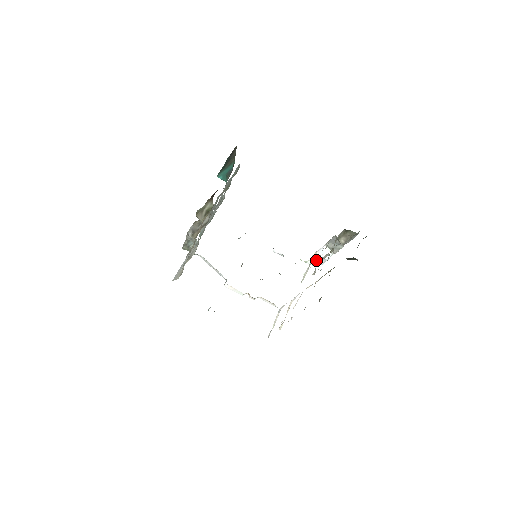
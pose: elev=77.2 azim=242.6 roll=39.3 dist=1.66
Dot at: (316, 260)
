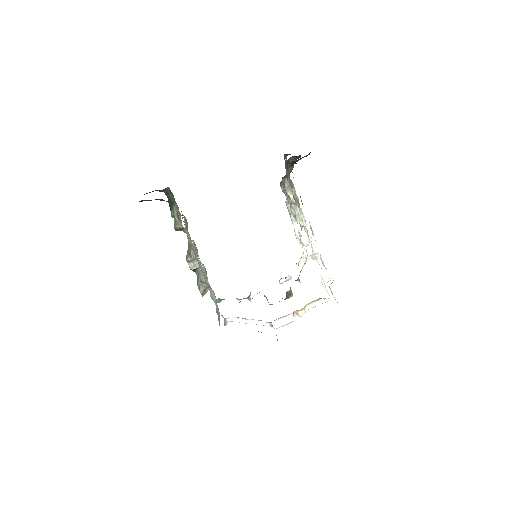
Dot at: (304, 243)
